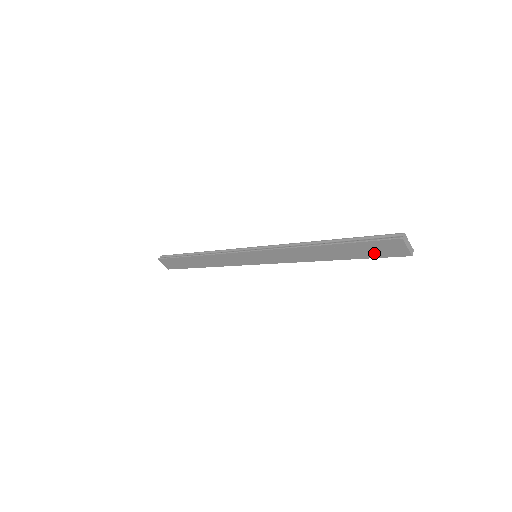
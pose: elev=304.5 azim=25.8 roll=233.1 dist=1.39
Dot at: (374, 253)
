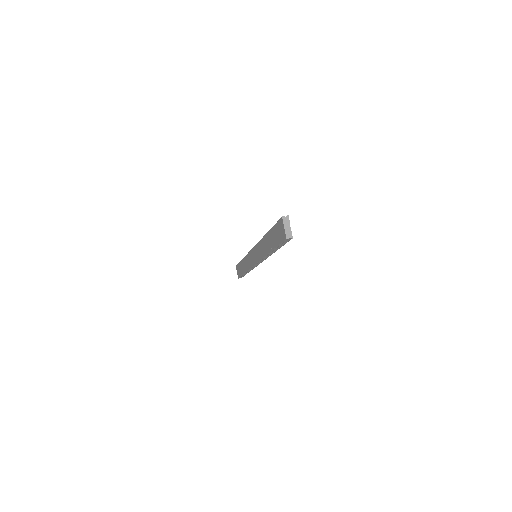
Dot at: (278, 239)
